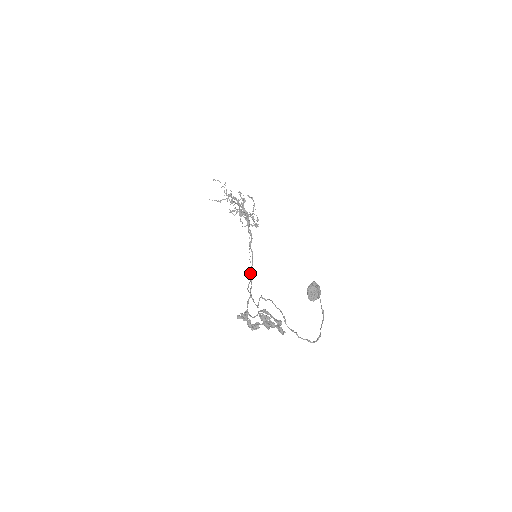
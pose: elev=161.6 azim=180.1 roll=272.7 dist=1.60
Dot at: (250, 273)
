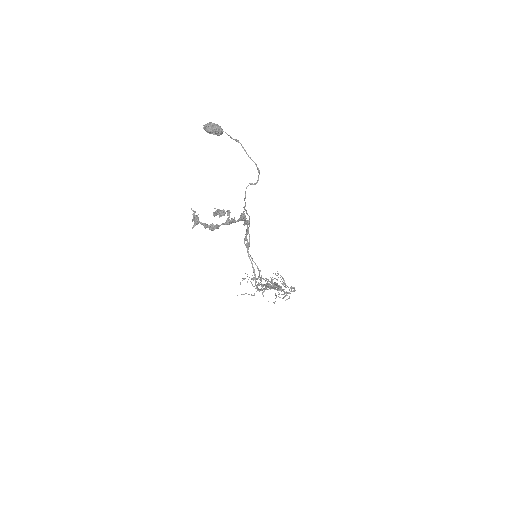
Dot at: occluded
